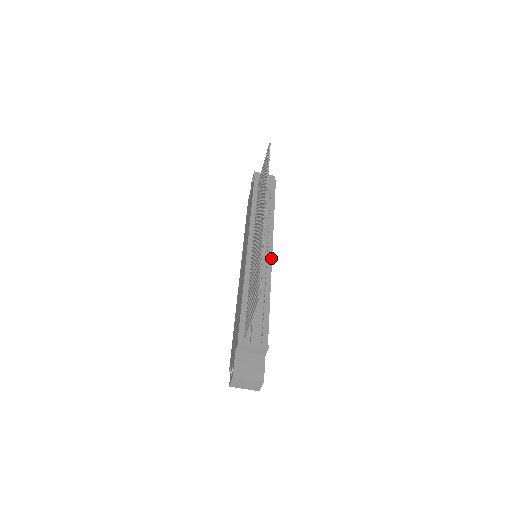
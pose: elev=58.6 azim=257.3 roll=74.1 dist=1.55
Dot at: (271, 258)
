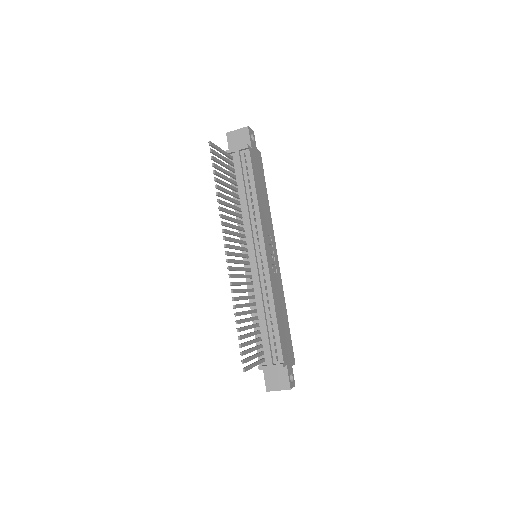
Dot at: (266, 261)
